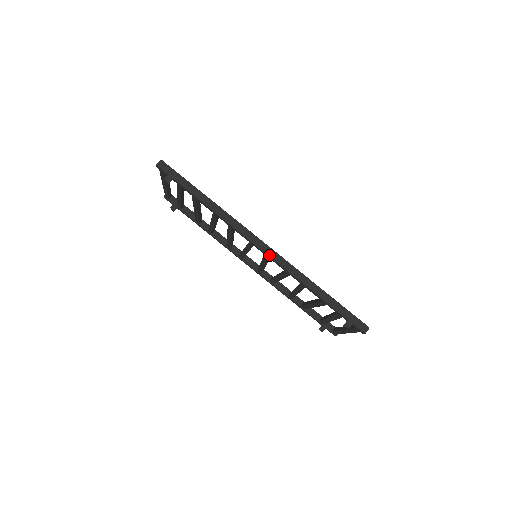
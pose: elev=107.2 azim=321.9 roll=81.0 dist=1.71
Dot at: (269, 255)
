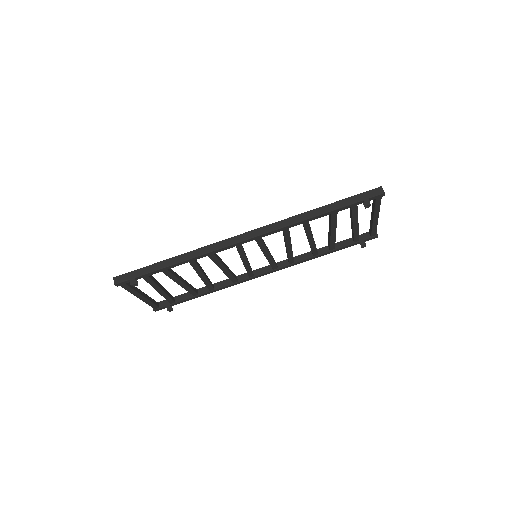
Dot at: (258, 235)
